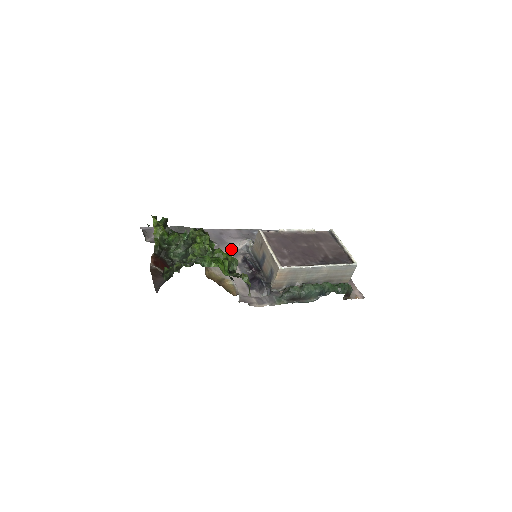
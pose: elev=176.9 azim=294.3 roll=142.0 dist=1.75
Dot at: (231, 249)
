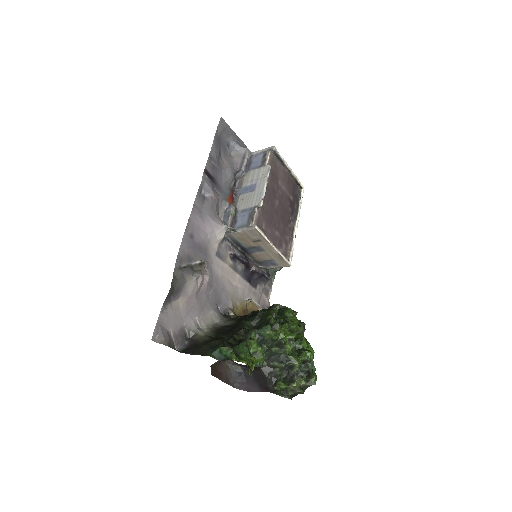
Dot at: (215, 252)
